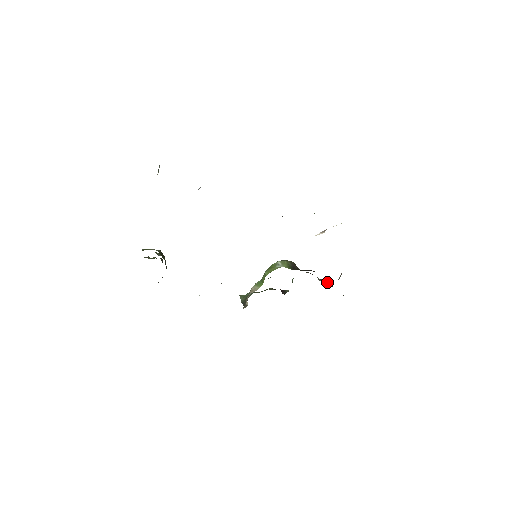
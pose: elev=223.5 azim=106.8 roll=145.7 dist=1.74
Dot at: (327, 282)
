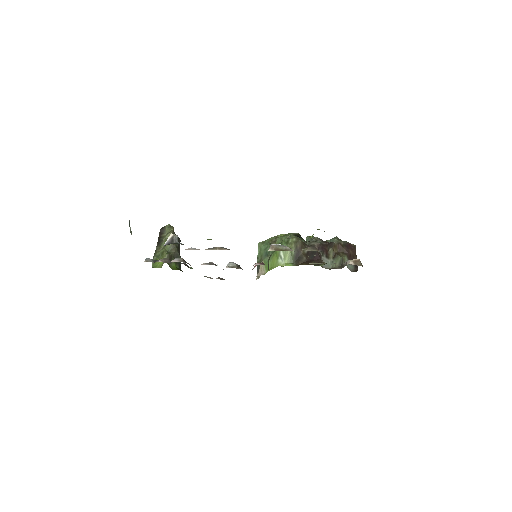
Dot at: (334, 261)
